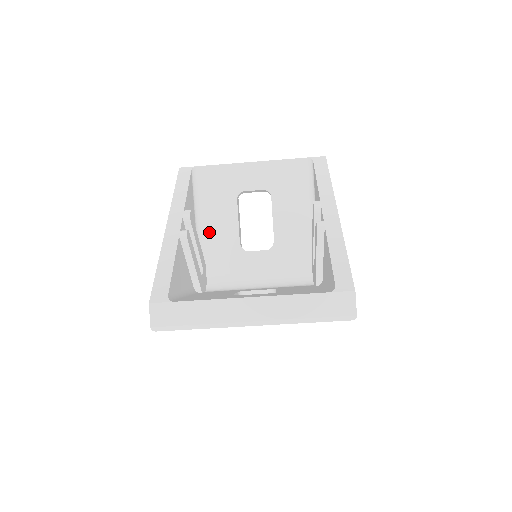
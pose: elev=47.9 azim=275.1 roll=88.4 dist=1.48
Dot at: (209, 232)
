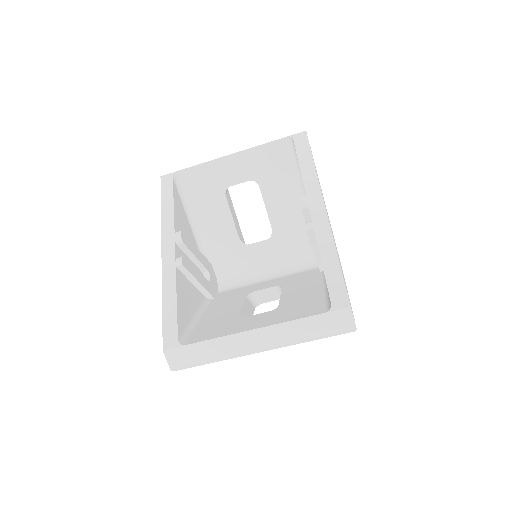
Dot at: (207, 234)
